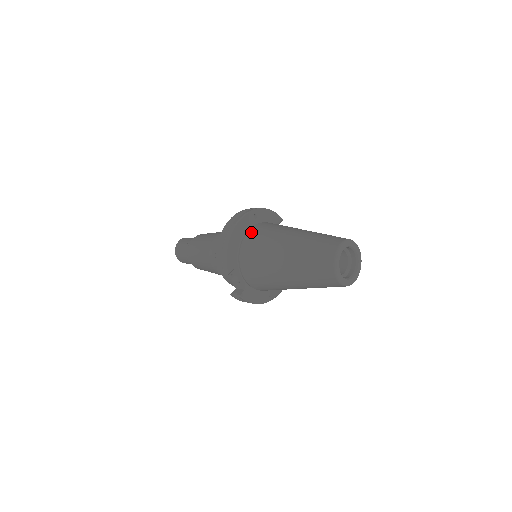
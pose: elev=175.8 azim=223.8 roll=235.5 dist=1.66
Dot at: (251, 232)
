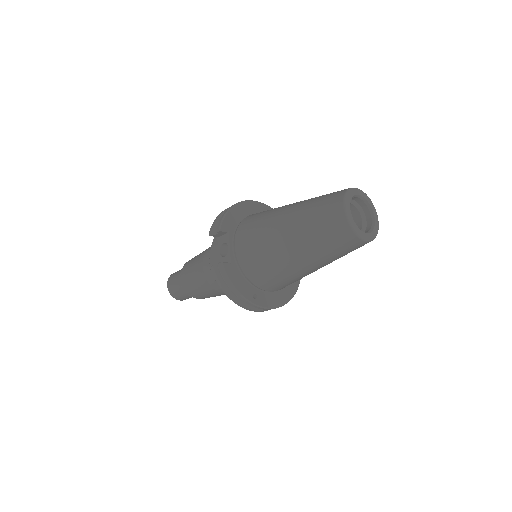
Dot at: occluded
